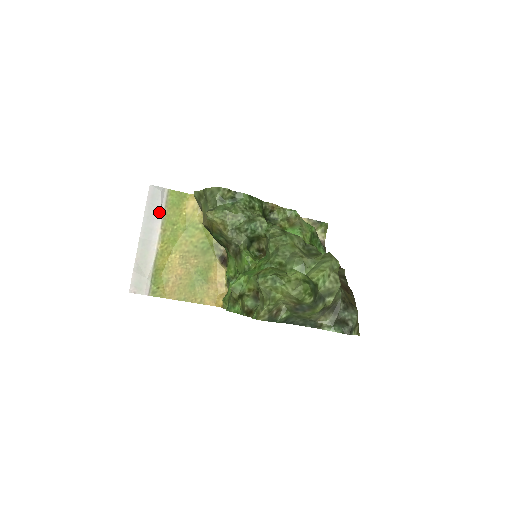
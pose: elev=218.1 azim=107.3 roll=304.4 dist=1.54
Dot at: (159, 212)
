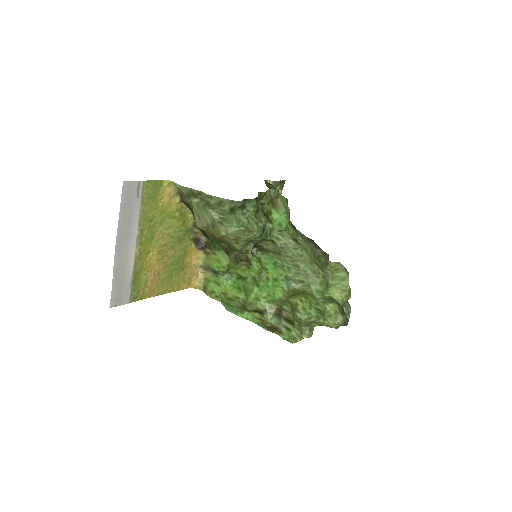
Dot at: (136, 212)
